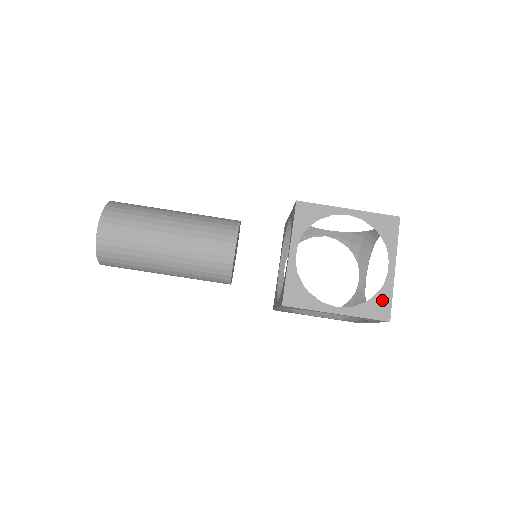
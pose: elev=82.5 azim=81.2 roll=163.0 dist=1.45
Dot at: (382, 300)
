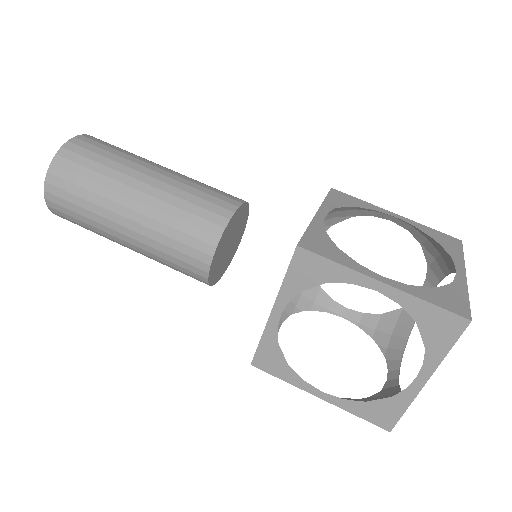
Dot at: (453, 295)
